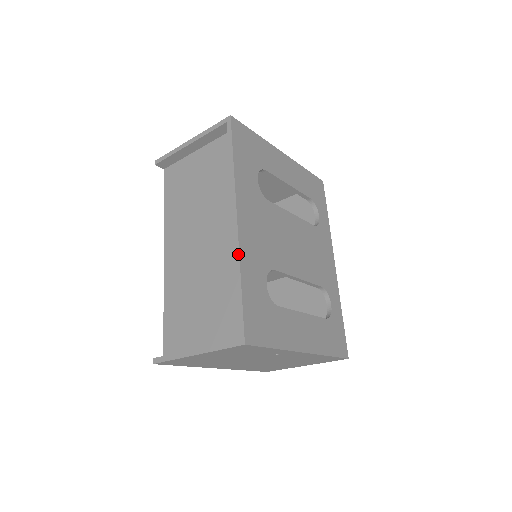
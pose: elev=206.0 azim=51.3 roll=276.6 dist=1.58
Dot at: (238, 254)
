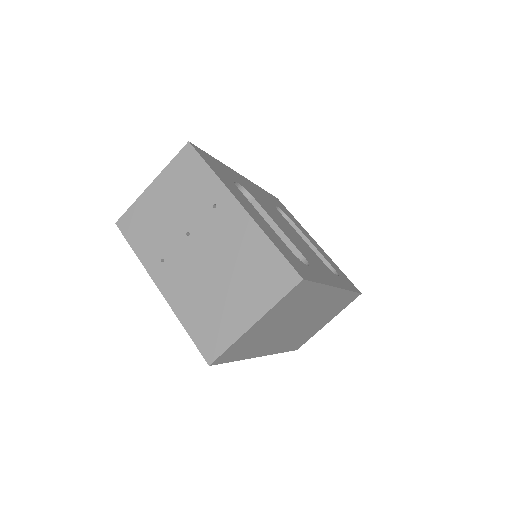
Dot at: occluded
